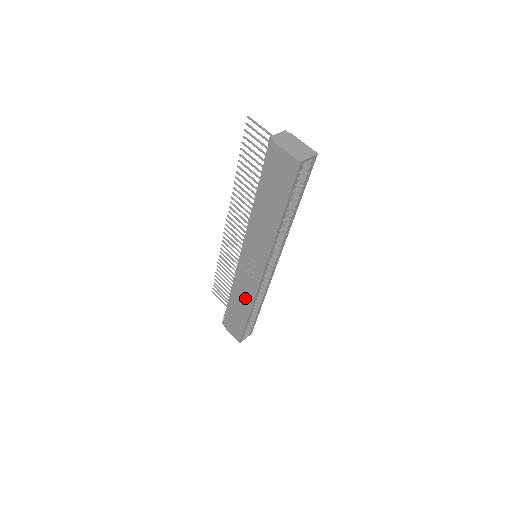
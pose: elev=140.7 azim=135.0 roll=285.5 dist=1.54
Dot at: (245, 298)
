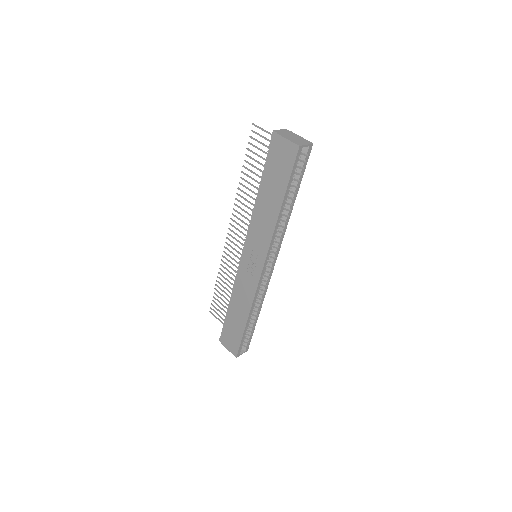
Dot at: (244, 301)
